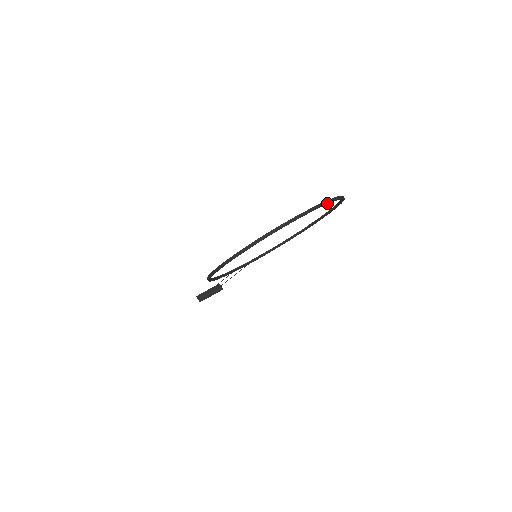
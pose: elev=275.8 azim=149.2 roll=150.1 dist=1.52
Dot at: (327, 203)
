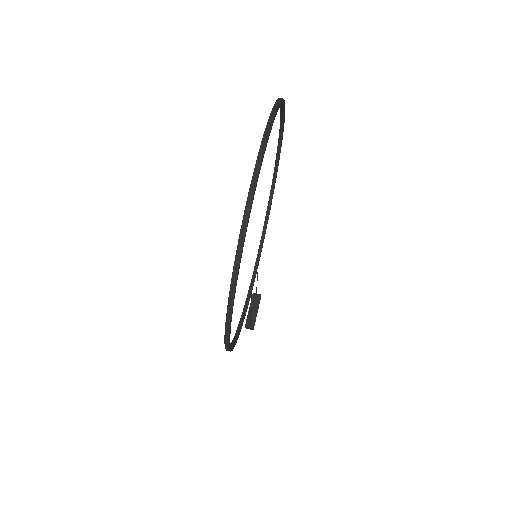
Dot at: (267, 136)
